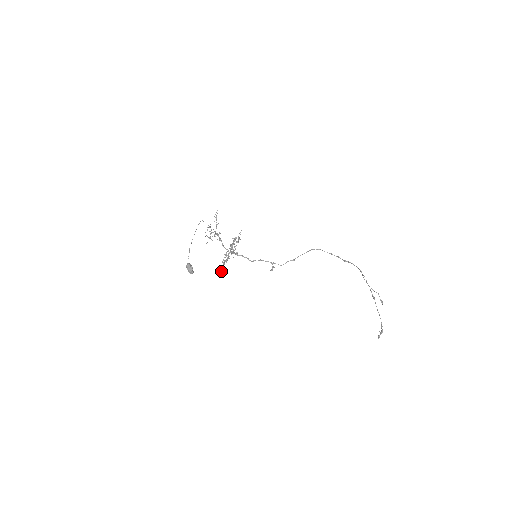
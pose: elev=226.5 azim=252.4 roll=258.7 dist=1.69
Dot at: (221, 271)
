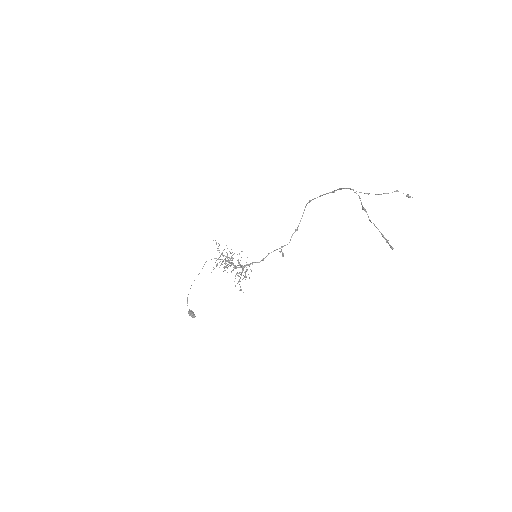
Dot at: (239, 290)
